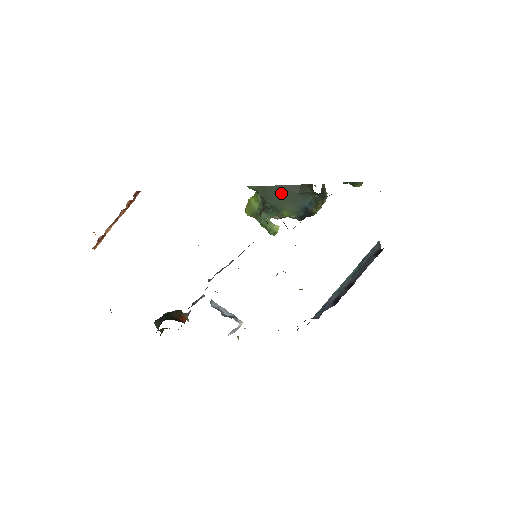
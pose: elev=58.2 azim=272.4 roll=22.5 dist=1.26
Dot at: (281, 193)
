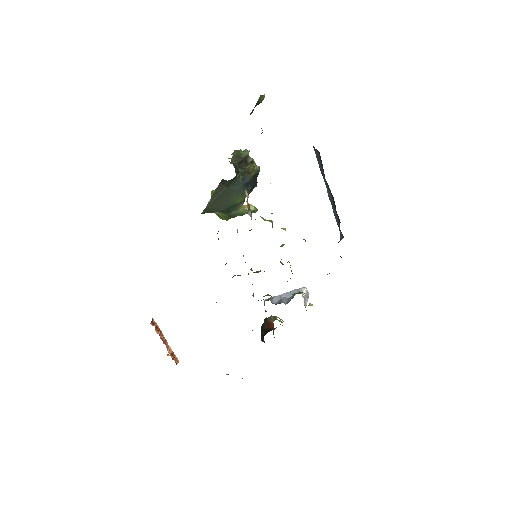
Dot at: (219, 199)
